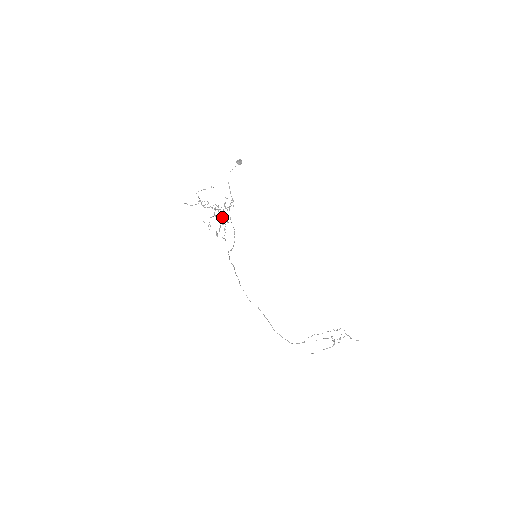
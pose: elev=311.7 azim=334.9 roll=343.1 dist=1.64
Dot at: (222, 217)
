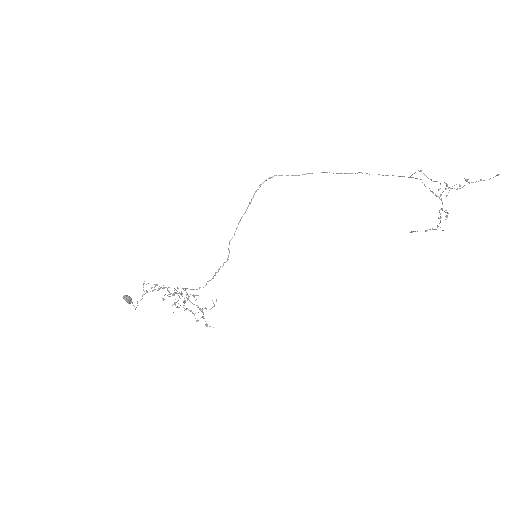
Dot at: (189, 296)
